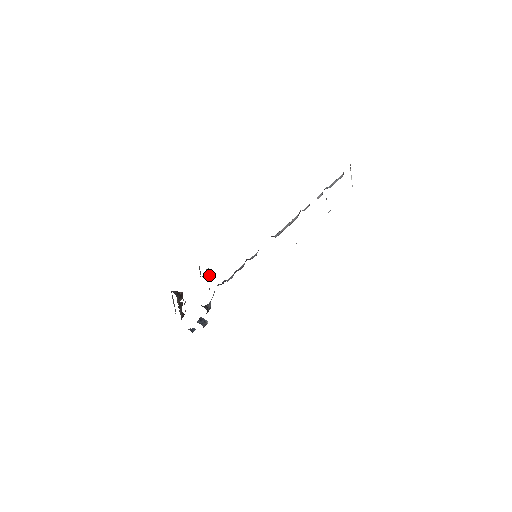
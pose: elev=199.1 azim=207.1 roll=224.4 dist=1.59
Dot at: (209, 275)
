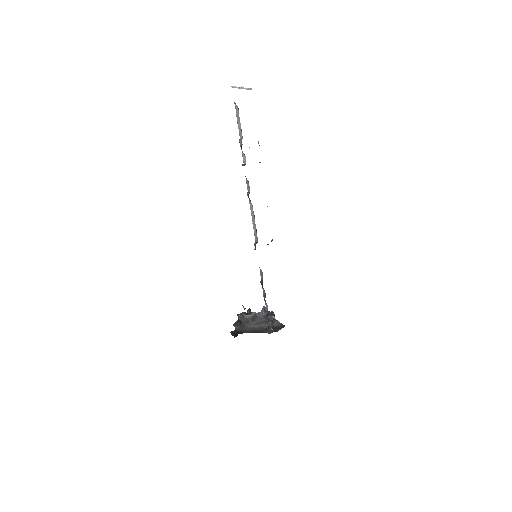
Dot at: (252, 318)
